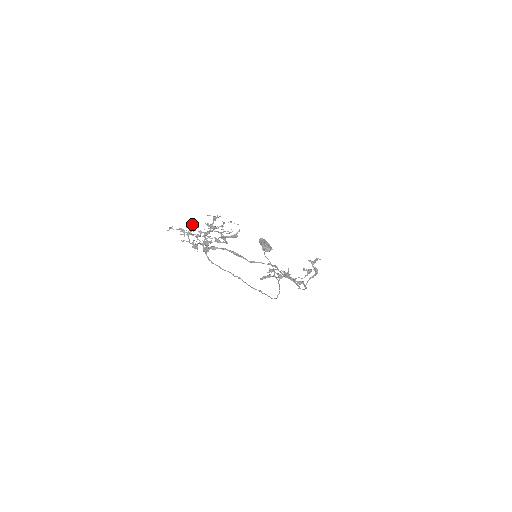
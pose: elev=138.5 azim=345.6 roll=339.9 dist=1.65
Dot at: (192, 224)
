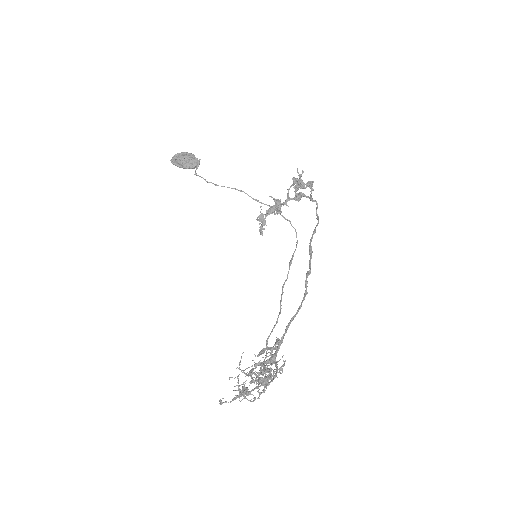
Dot at: (238, 389)
